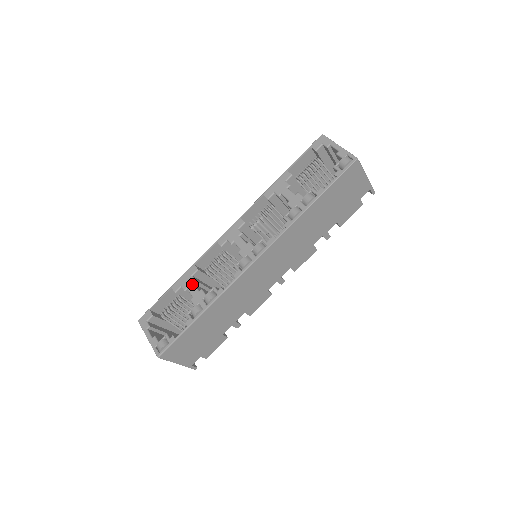
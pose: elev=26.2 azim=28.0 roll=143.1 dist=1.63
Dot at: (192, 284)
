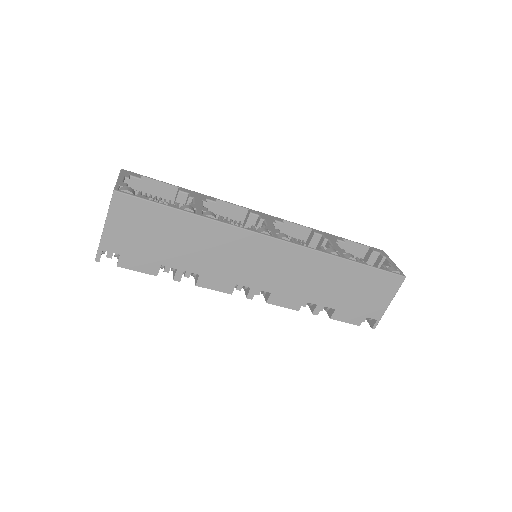
Dot at: (202, 200)
